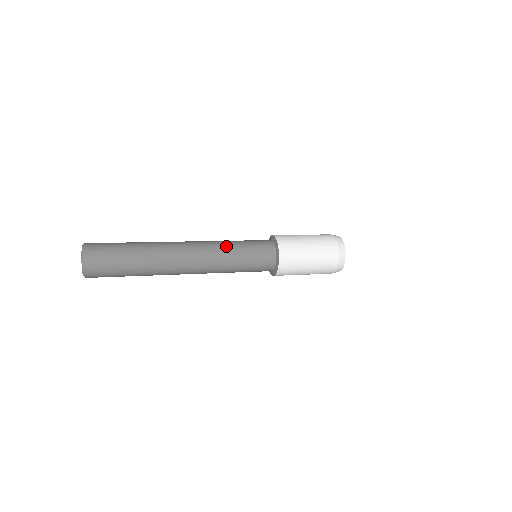
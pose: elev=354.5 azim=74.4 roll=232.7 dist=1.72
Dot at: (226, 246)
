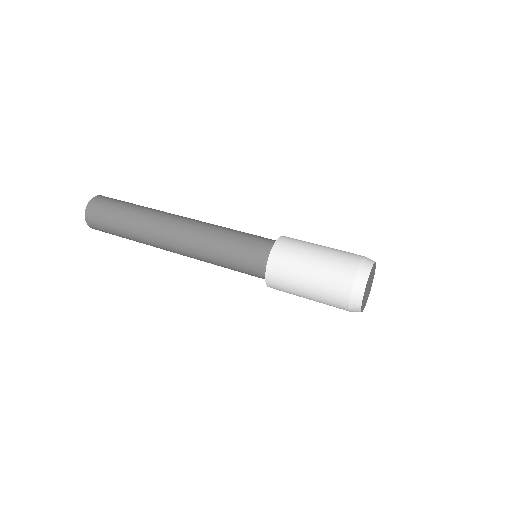
Dot at: (210, 257)
